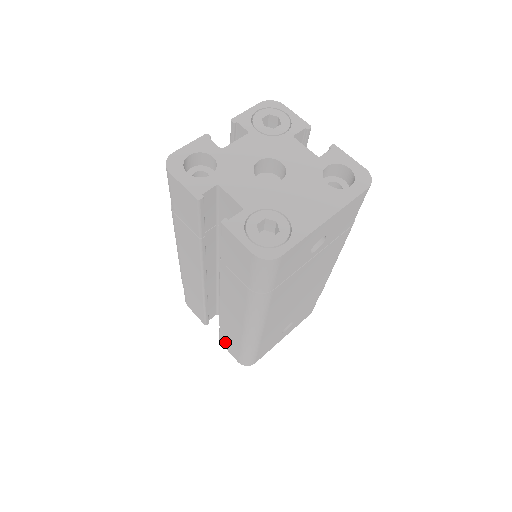
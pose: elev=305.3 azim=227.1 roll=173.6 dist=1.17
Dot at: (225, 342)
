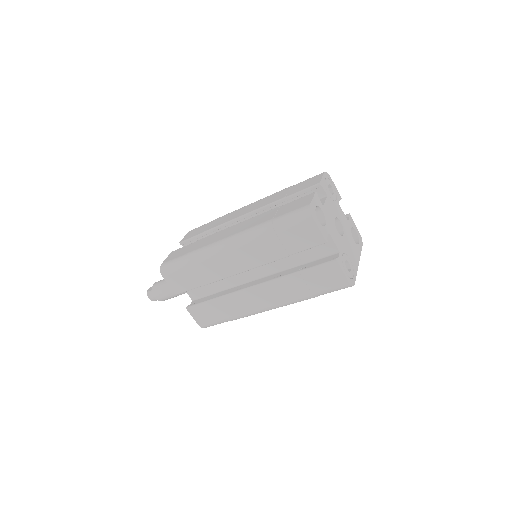
Dot at: (199, 311)
